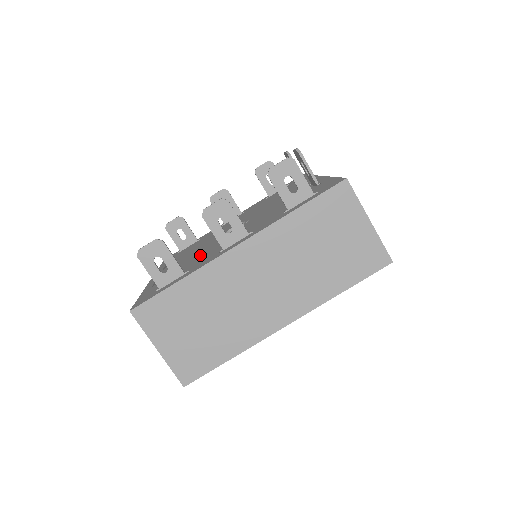
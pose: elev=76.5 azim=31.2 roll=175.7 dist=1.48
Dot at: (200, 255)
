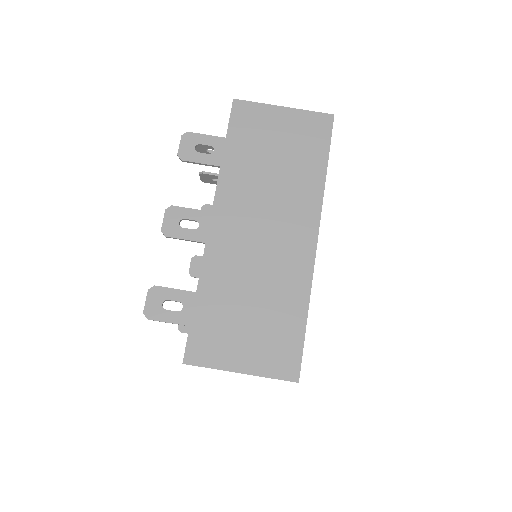
Dot at: occluded
